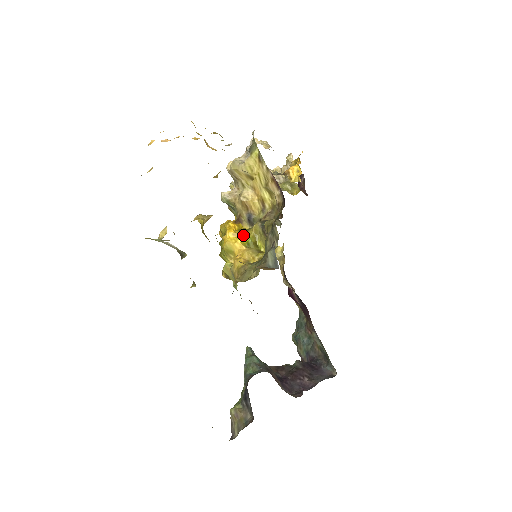
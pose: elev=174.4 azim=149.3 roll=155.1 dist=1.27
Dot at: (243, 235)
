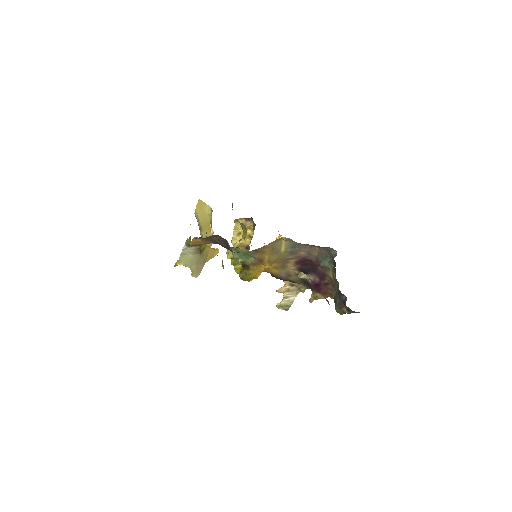
Dot at: occluded
